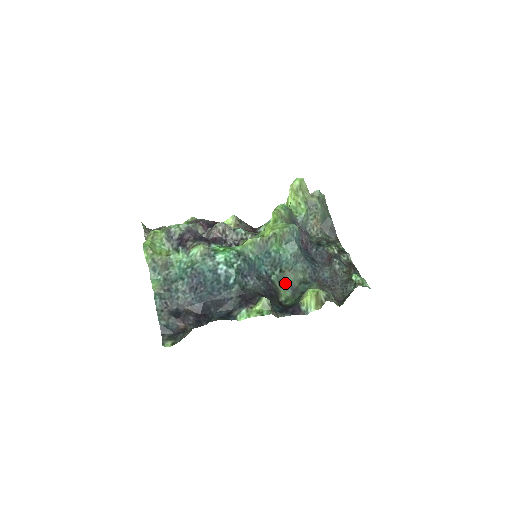
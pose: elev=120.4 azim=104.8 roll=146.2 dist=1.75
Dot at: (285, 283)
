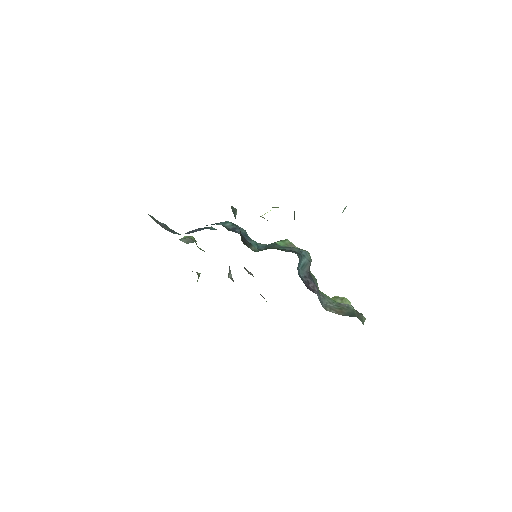
Dot at: occluded
